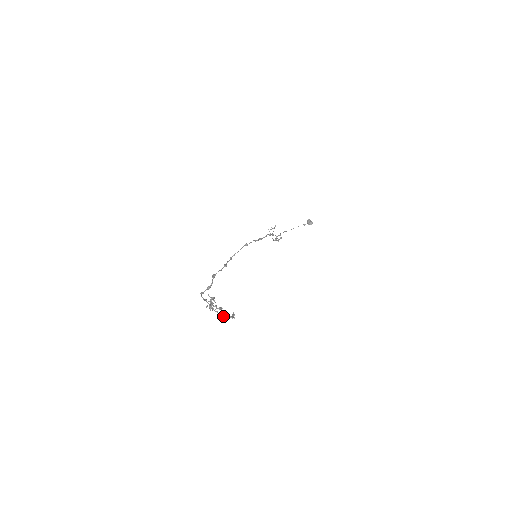
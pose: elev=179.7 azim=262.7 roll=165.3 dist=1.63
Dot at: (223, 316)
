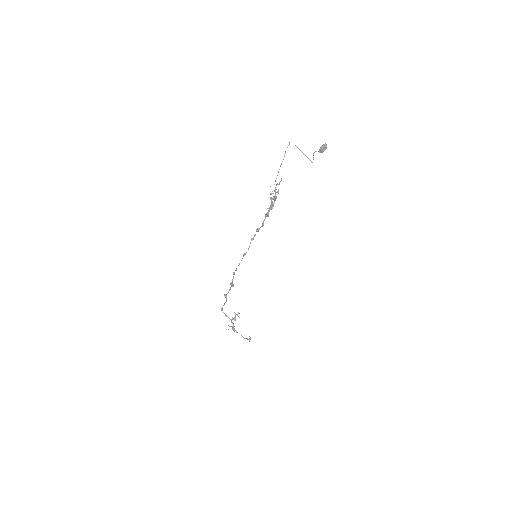
Dot at: (244, 338)
